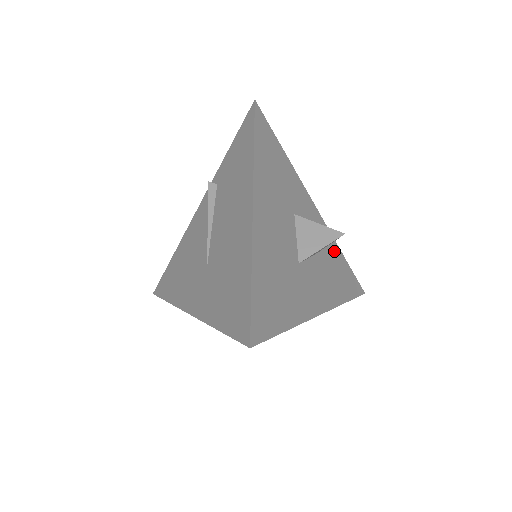
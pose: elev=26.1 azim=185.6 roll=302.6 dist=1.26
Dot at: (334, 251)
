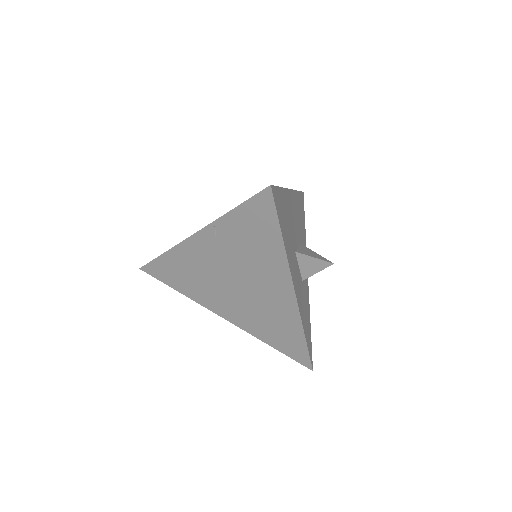
Dot at: (308, 308)
